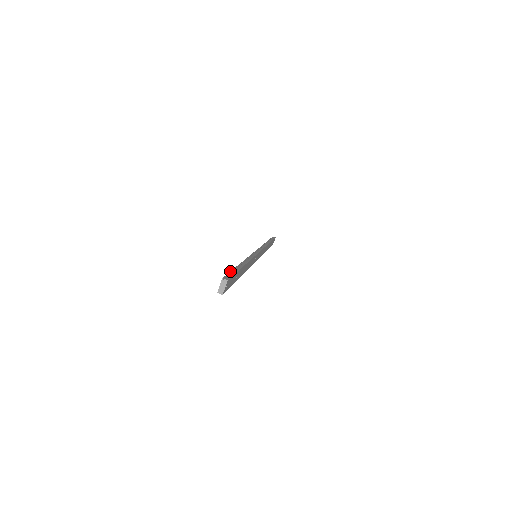
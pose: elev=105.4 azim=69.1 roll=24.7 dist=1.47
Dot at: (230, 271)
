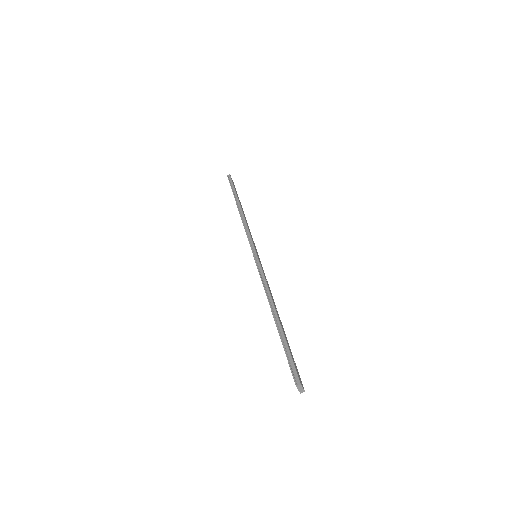
Dot at: occluded
